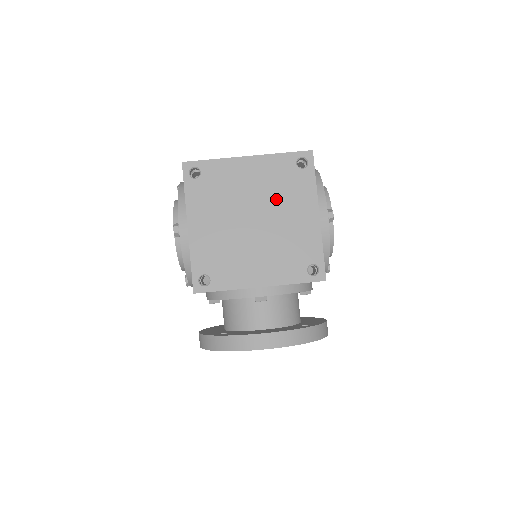
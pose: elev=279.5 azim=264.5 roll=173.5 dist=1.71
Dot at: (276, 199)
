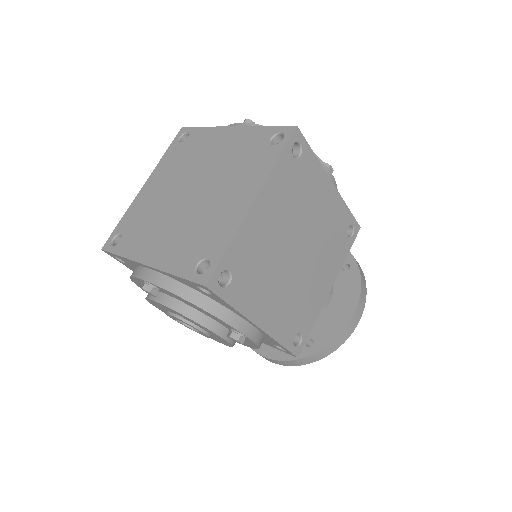
Dot at: (300, 211)
